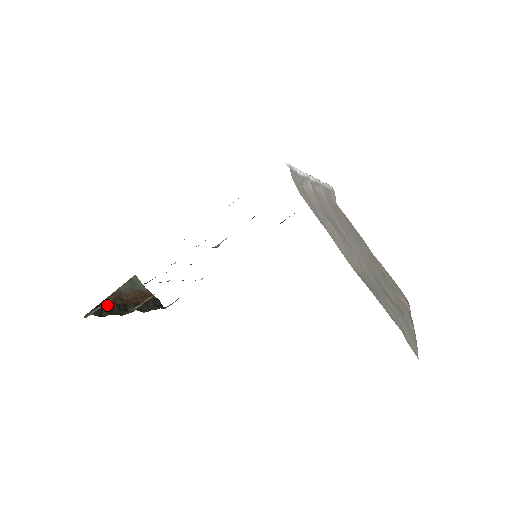
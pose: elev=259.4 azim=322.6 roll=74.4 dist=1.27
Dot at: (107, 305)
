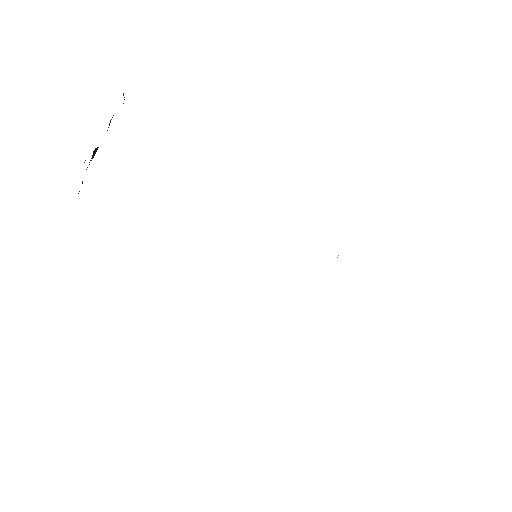
Dot at: occluded
